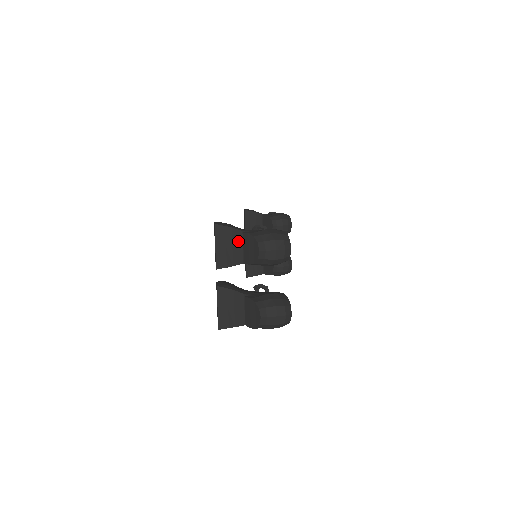
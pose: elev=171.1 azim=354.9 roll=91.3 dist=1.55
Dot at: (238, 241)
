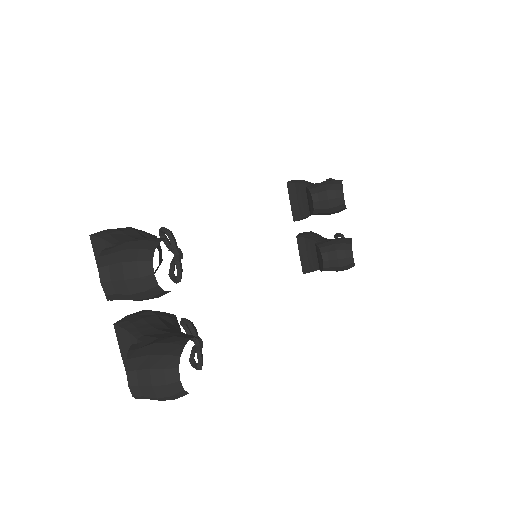
Dot at: occluded
